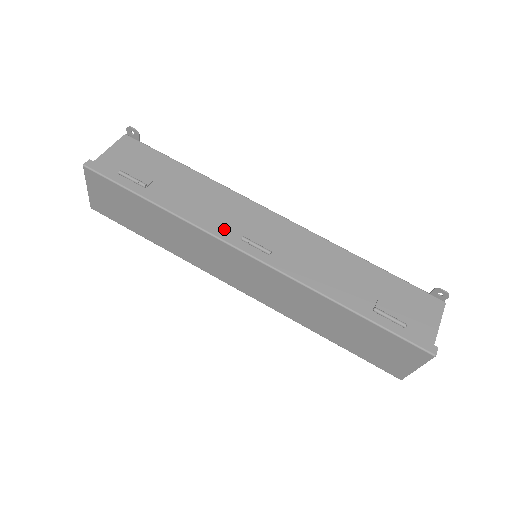
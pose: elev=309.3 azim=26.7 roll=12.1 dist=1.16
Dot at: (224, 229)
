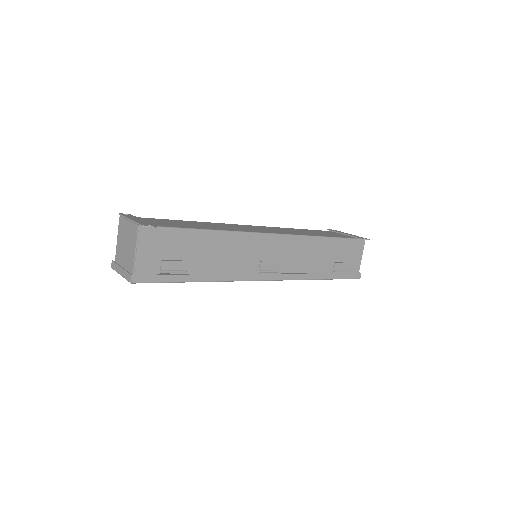
Dot at: (246, 270)
